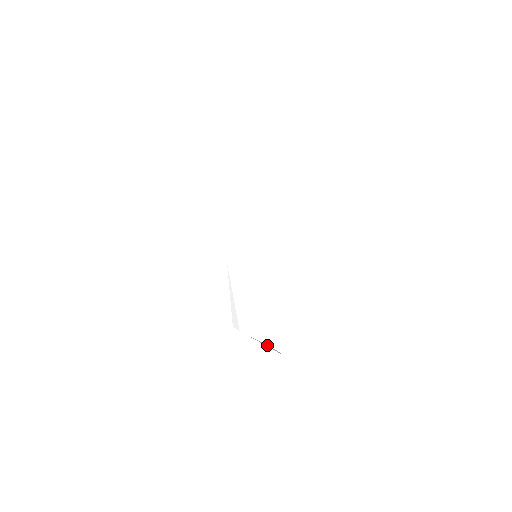
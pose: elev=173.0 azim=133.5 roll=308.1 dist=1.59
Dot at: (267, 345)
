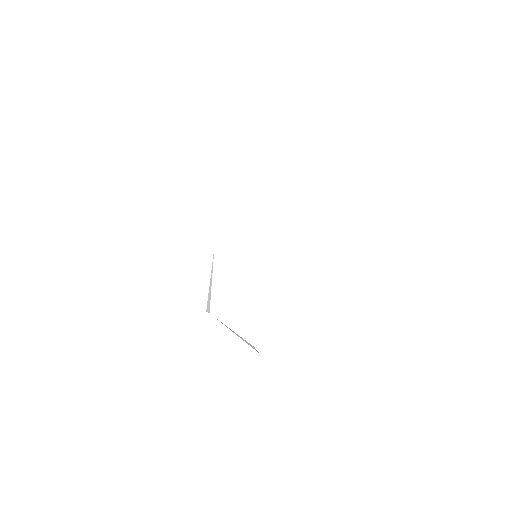
Dot at: (242, 338)
